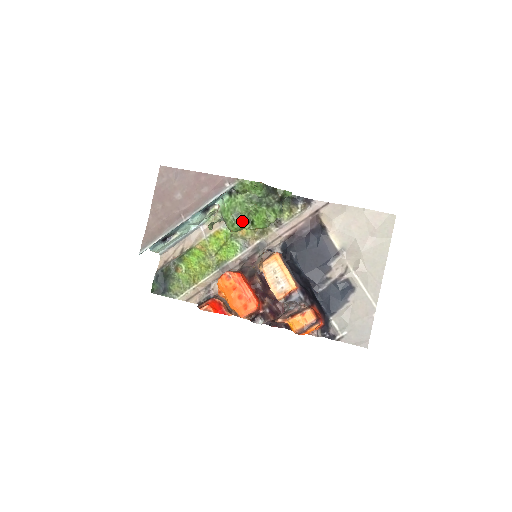
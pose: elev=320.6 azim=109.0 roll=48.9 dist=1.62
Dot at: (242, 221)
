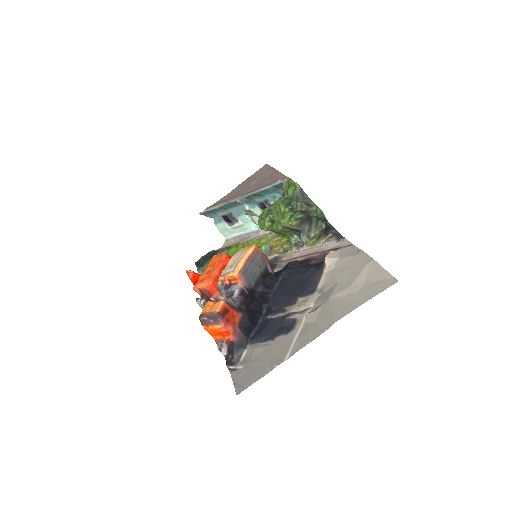
Dot at: (268, 217)
